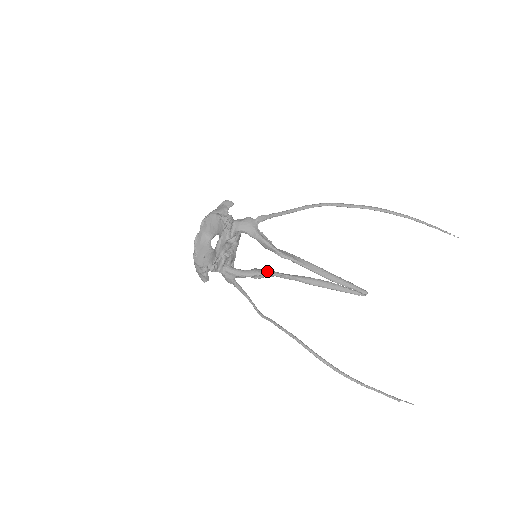
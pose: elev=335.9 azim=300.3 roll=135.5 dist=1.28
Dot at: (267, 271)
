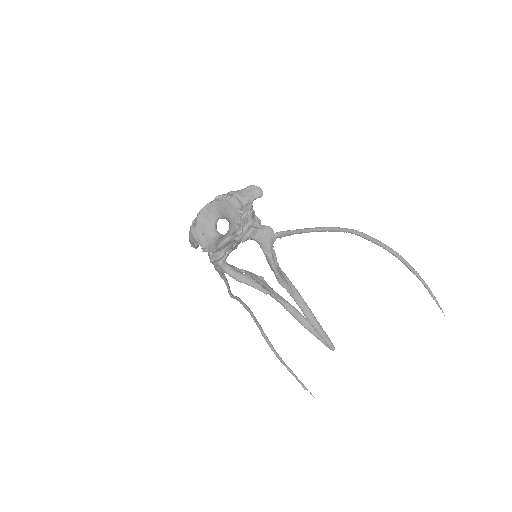
Dot at: (258, 285)
